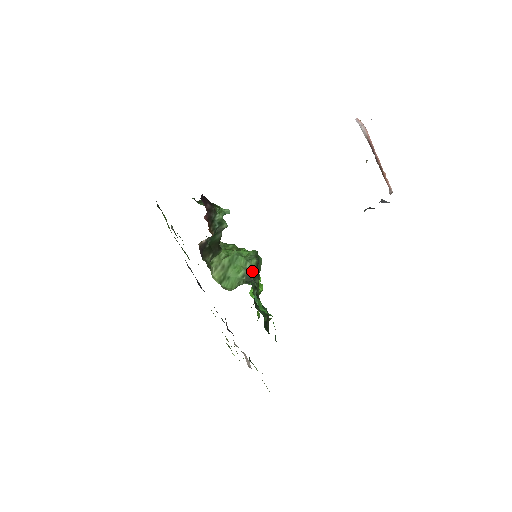
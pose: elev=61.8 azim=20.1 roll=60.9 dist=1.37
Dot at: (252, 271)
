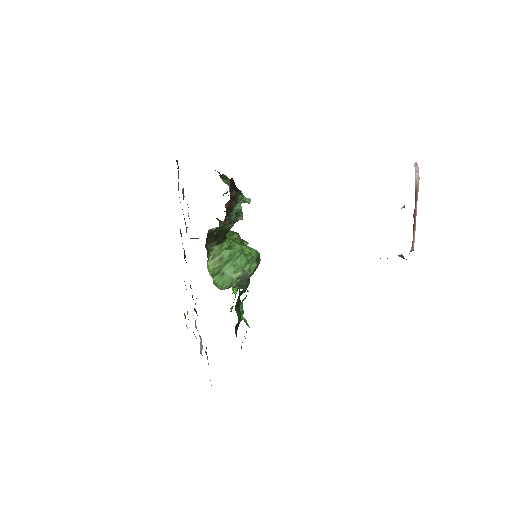
Dot at: (248, 275)
